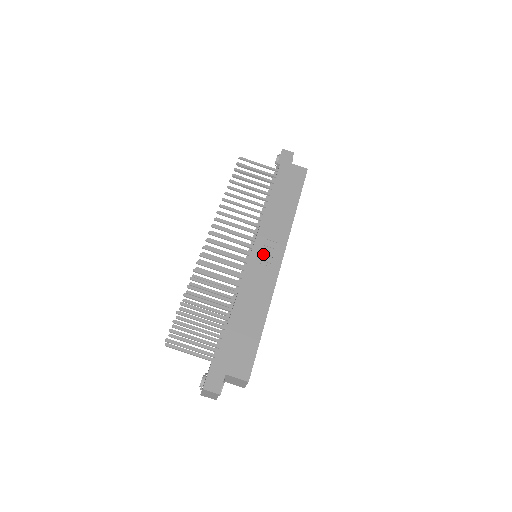
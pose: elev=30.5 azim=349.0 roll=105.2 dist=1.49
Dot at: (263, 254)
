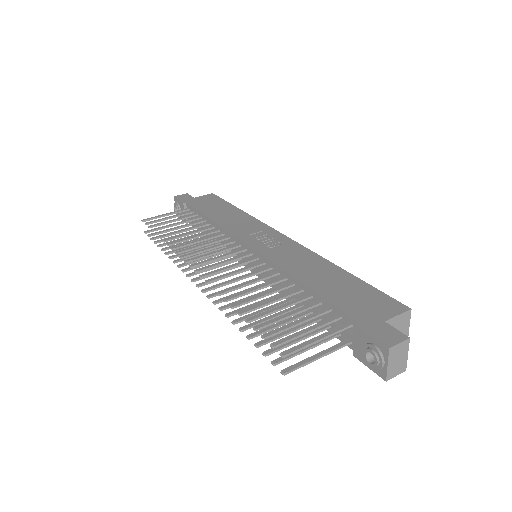
Dot at: (263, 242)
